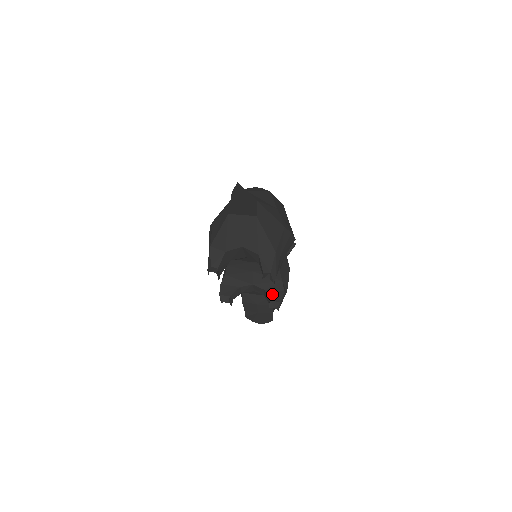
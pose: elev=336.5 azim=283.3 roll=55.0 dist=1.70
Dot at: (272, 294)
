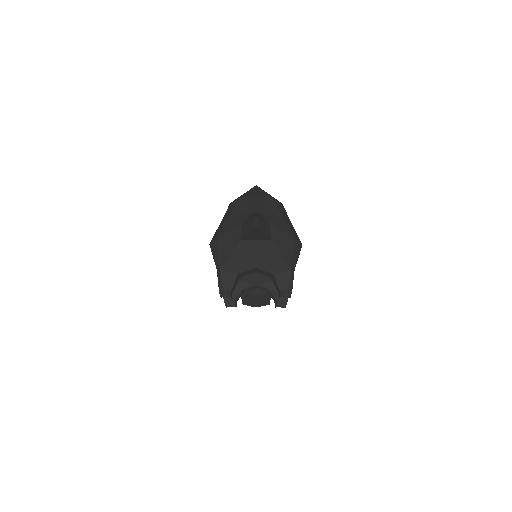
Dot at: (277, 293)
